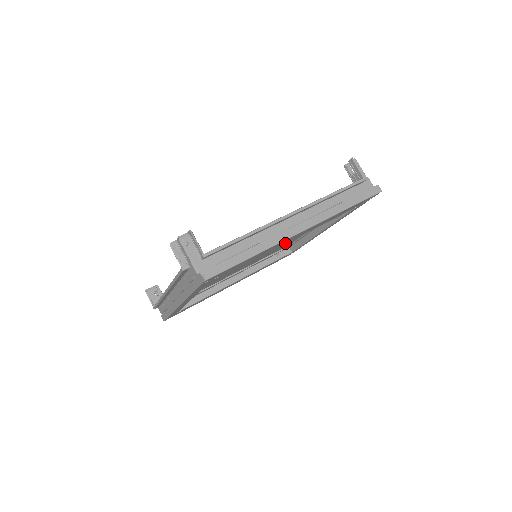
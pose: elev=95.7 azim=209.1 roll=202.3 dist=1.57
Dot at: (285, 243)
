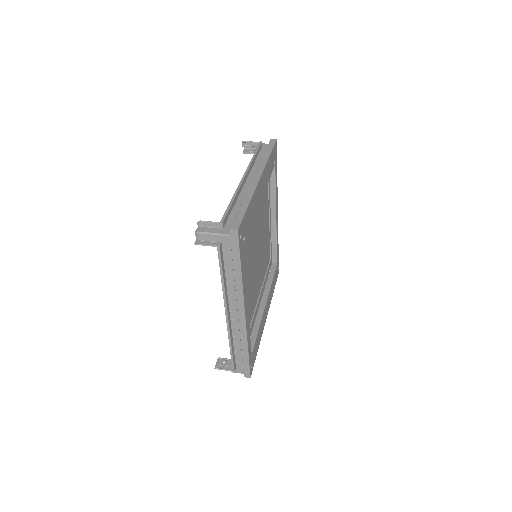
Dot at: occluded
